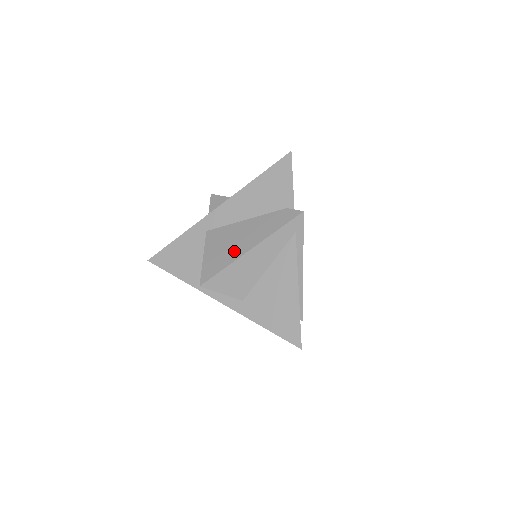
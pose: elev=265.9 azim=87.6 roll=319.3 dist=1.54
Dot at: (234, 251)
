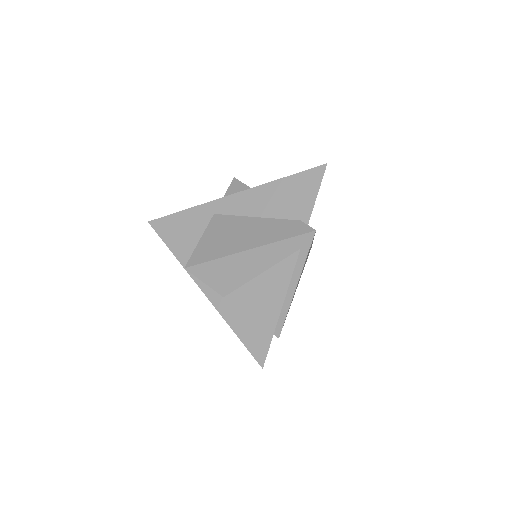
Dot at: (232, 245)
